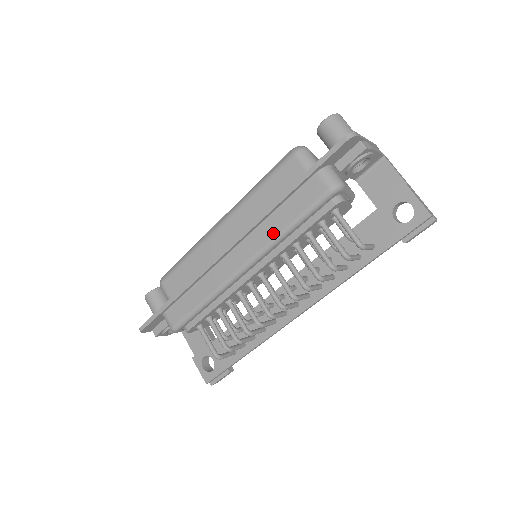
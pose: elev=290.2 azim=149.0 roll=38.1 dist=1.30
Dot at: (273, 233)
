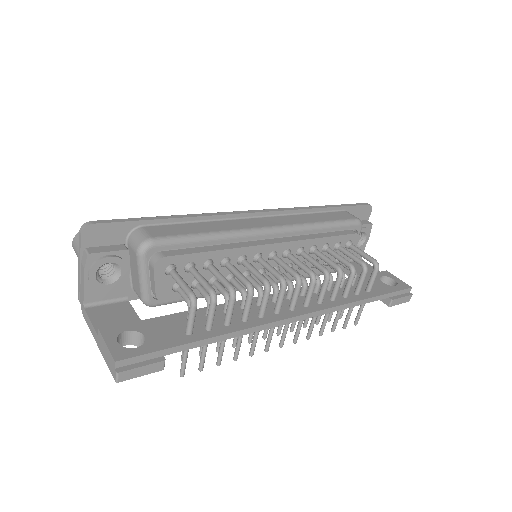
Dot at: (307, 221)
